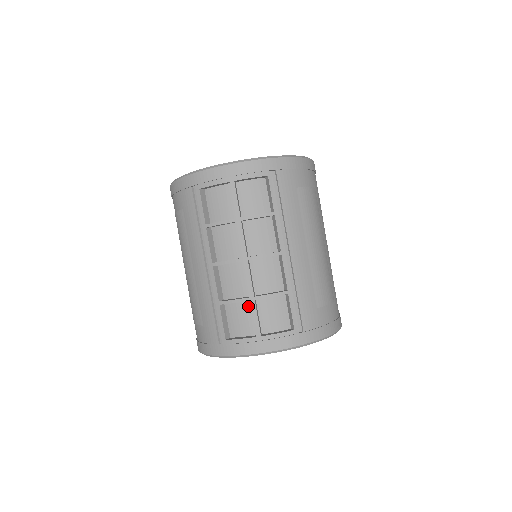
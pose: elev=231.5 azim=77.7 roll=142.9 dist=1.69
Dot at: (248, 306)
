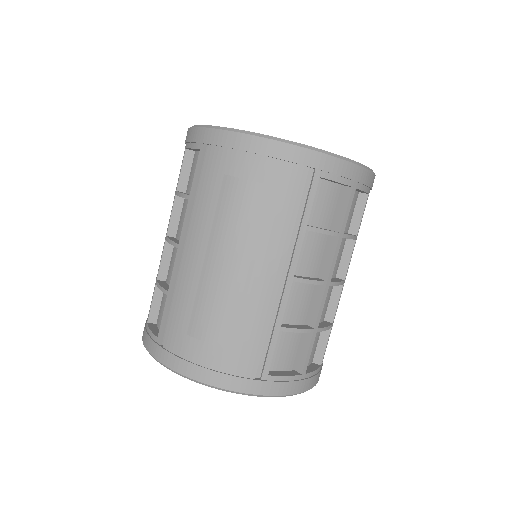
Dot at: (300, 336)
